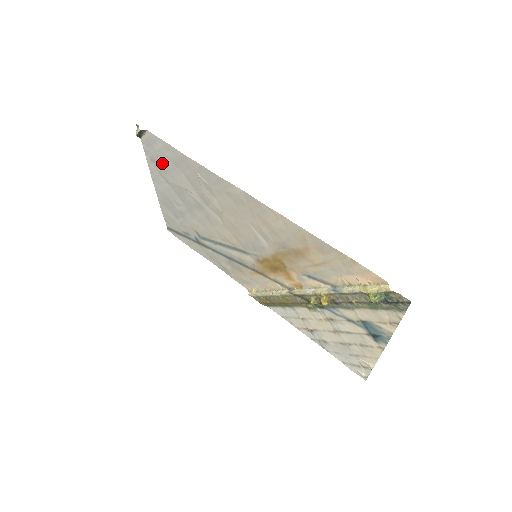
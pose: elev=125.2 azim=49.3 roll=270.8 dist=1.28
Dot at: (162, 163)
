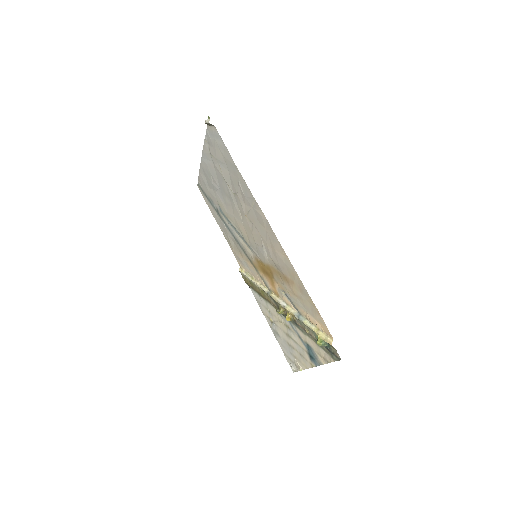
Dot at: (216, 152)
